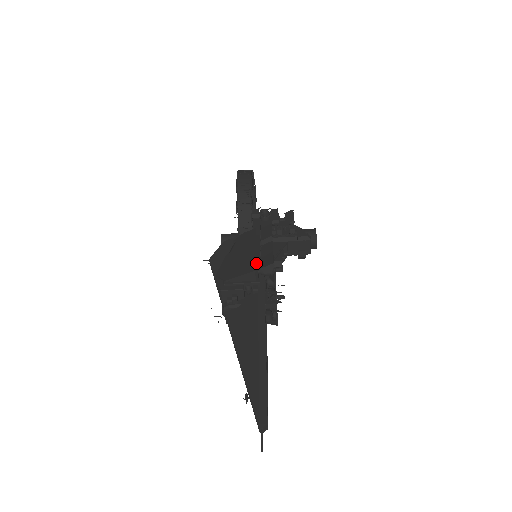
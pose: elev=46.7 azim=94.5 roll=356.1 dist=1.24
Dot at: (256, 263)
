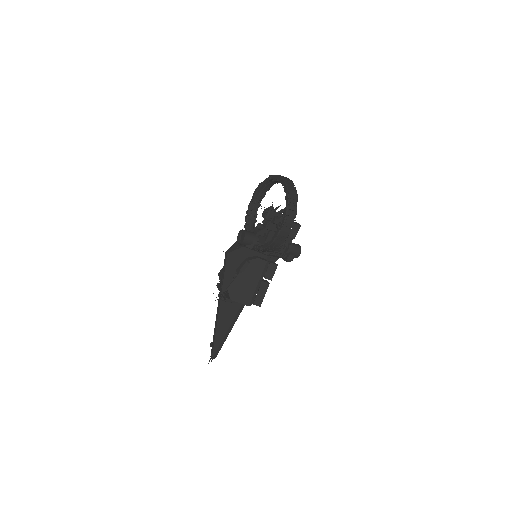
Dot at: (252, 300)
